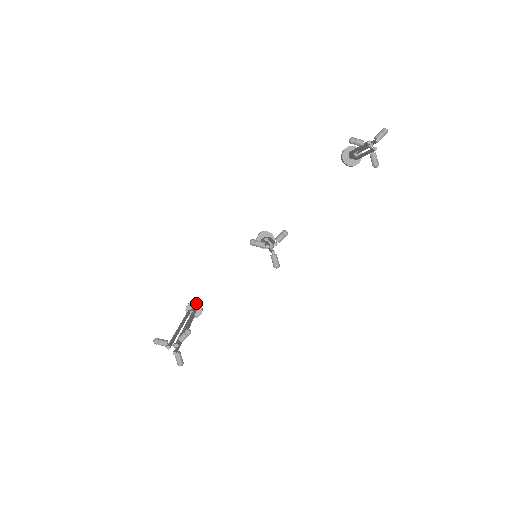
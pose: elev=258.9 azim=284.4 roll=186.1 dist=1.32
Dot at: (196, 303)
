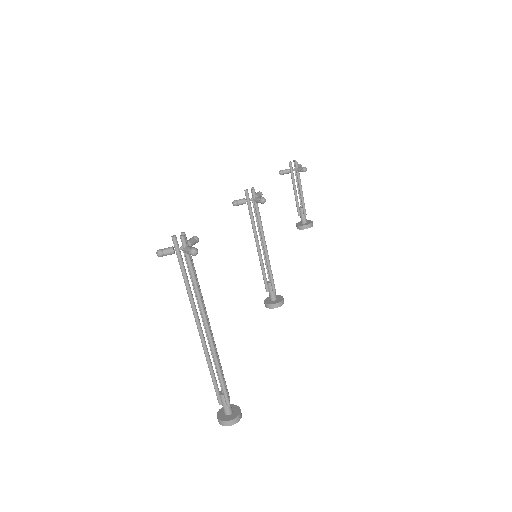
Dot at: occluded
